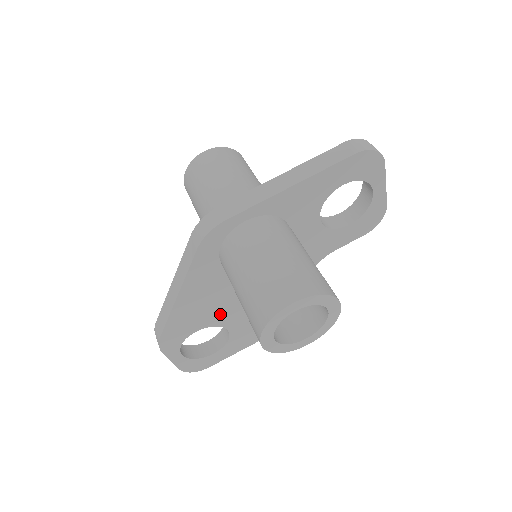
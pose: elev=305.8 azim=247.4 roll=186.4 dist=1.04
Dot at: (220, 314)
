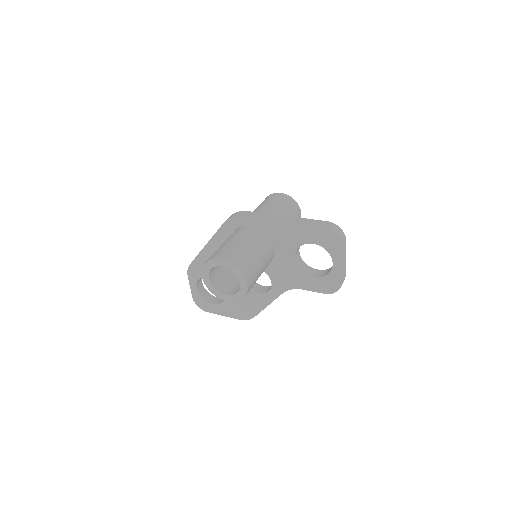
Dot at: occluded
